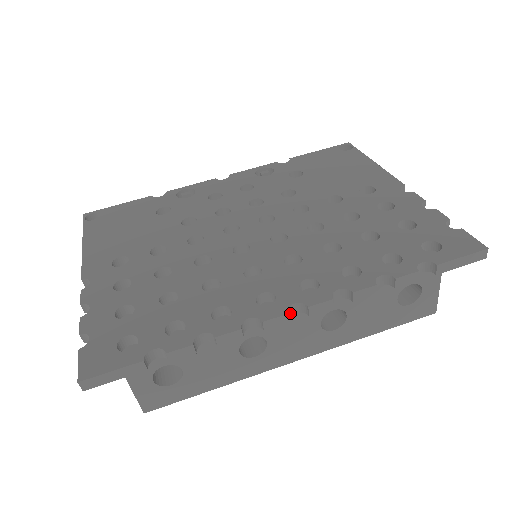
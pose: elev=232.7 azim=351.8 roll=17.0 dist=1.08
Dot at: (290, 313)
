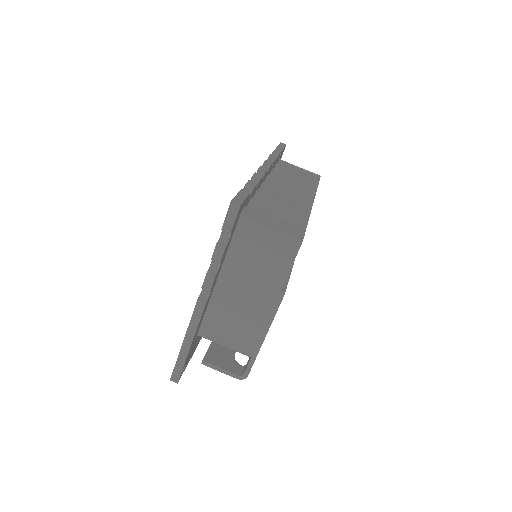
Dot at: occluded
